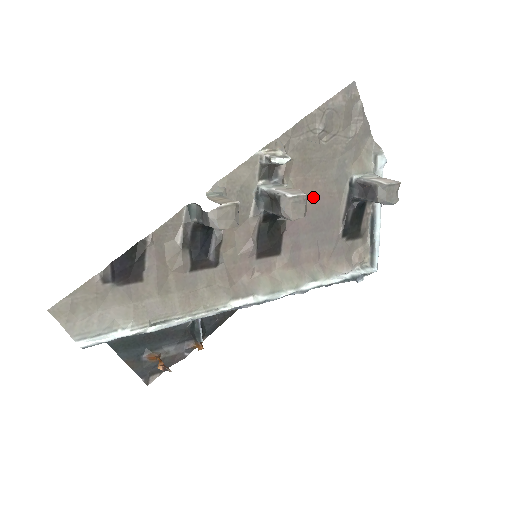
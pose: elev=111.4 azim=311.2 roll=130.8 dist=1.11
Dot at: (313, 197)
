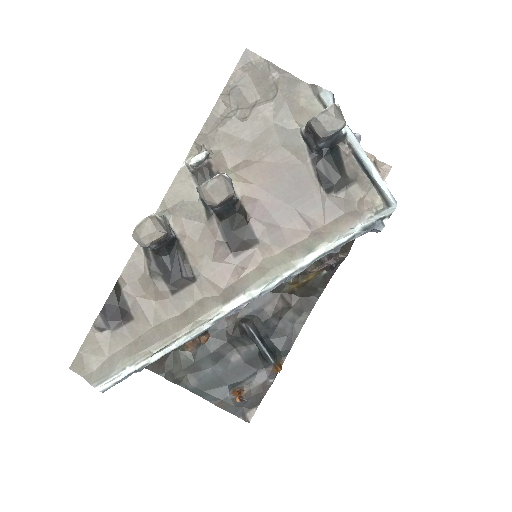
Dot at: (265, 173)
